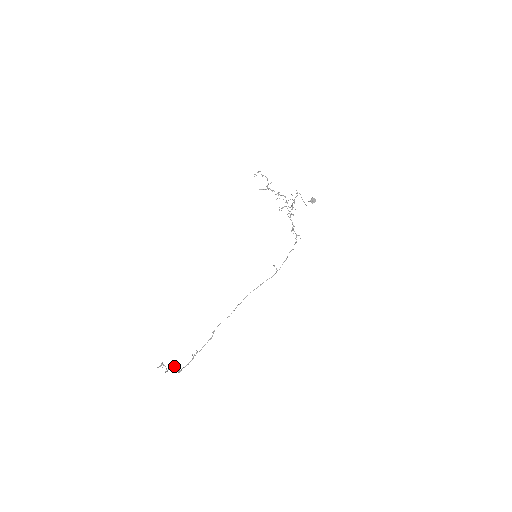
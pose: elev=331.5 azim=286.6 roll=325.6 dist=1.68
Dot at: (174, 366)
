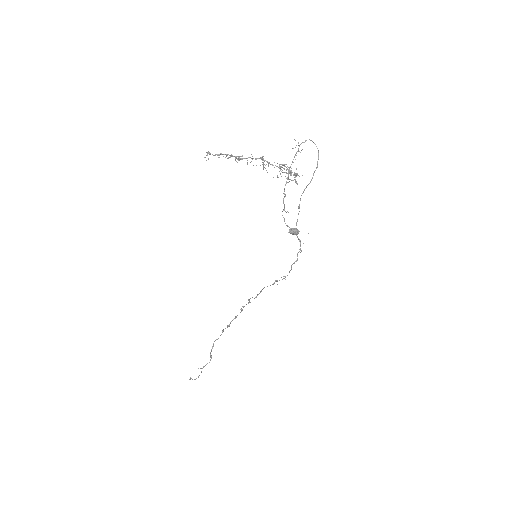
Dot at: occluded
